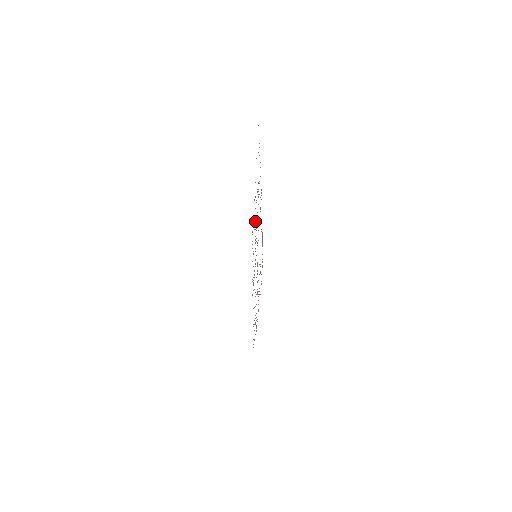
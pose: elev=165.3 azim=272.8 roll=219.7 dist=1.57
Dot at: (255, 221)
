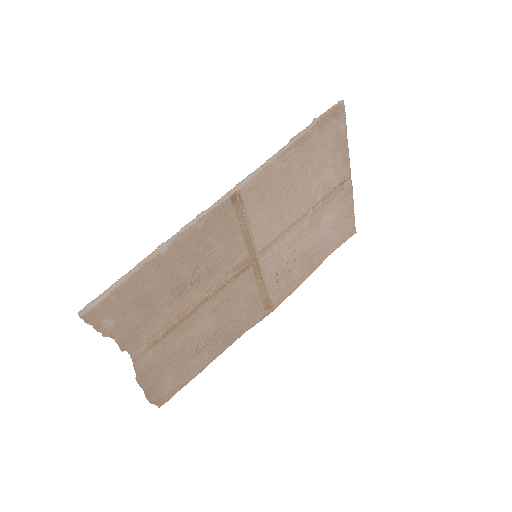
Dot at: (242, 219)
